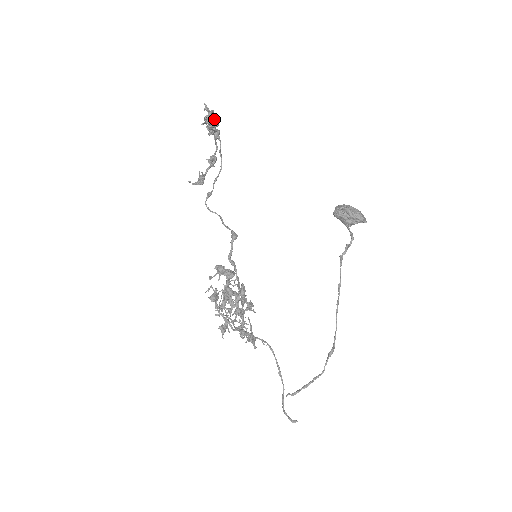
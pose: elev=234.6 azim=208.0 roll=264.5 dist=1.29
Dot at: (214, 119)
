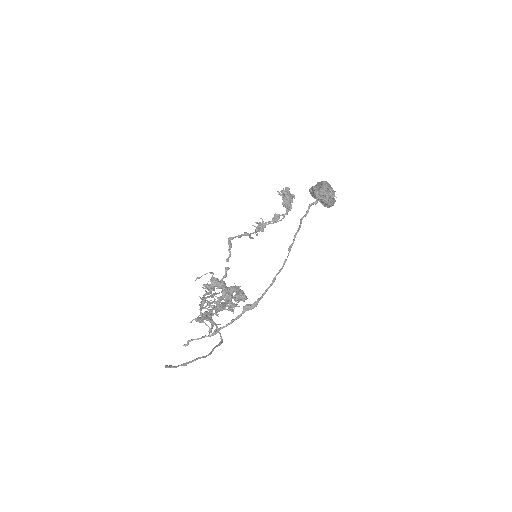
Dot at: (288, 192)
